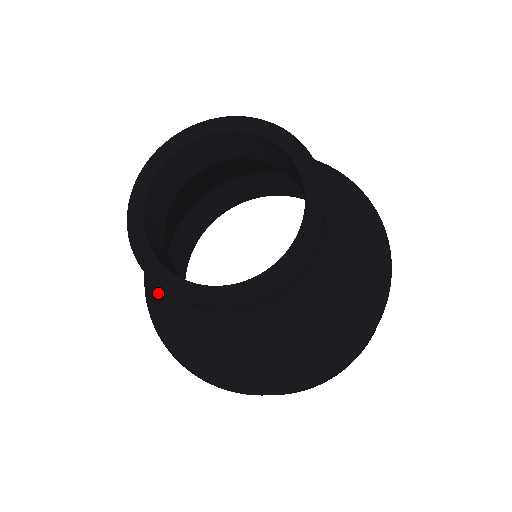
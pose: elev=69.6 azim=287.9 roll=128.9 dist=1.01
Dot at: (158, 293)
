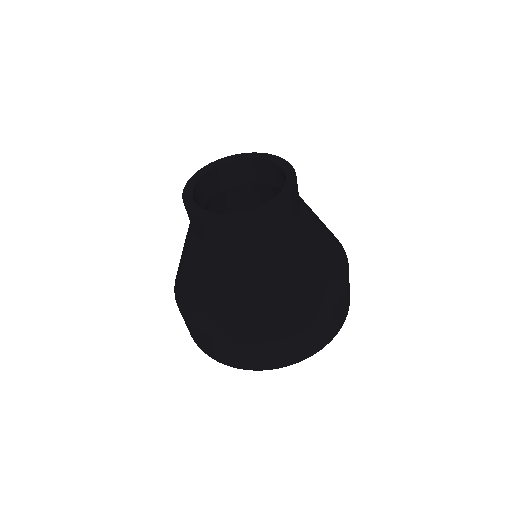
Dot at: (188, 251)
